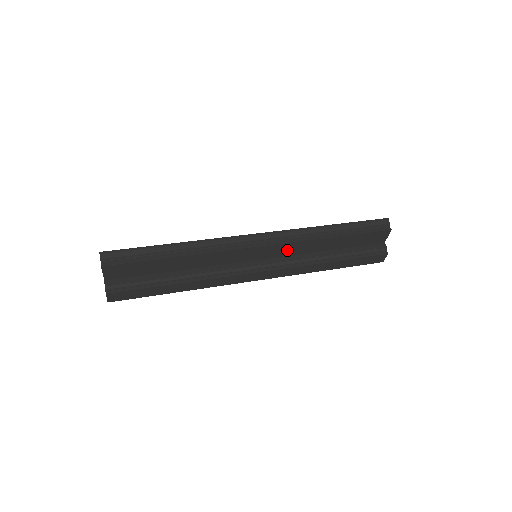
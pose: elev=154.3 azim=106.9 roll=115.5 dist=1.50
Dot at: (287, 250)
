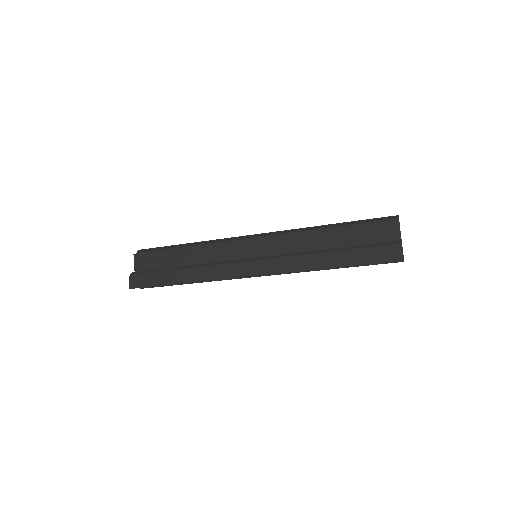
Dot at: (283, 246)
